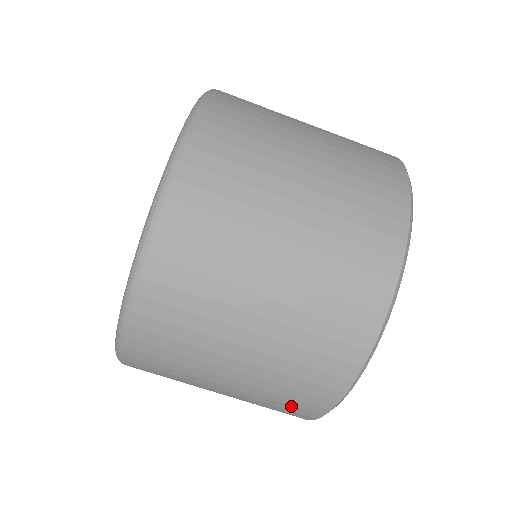
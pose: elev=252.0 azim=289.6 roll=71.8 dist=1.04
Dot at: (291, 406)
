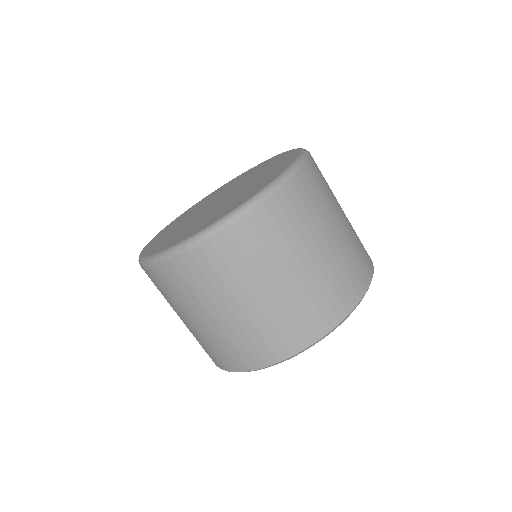
Dot at: (230, 355)
